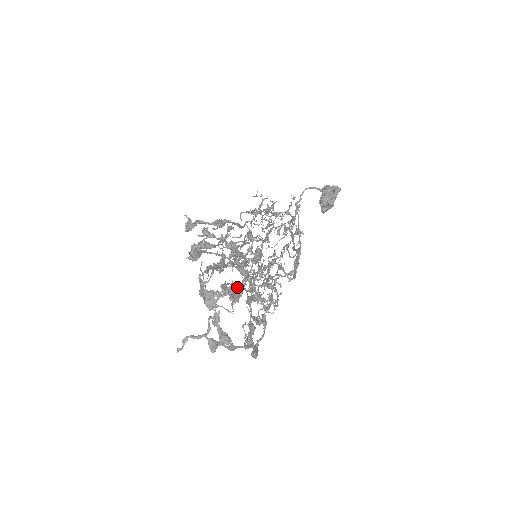
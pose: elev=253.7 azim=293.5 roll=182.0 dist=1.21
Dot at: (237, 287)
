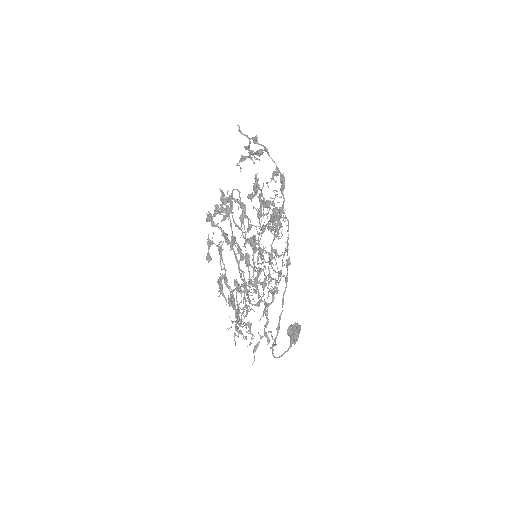
Dot at: occluded
